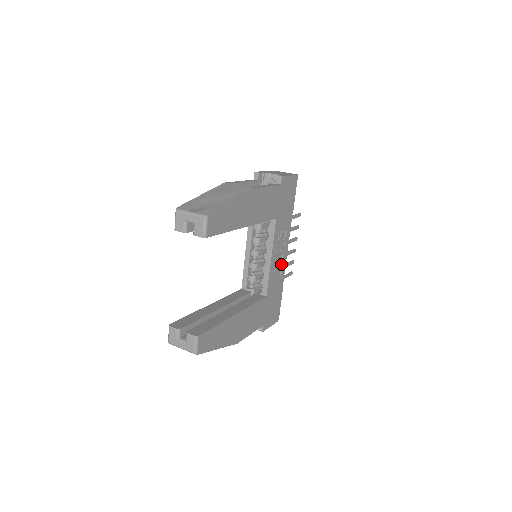
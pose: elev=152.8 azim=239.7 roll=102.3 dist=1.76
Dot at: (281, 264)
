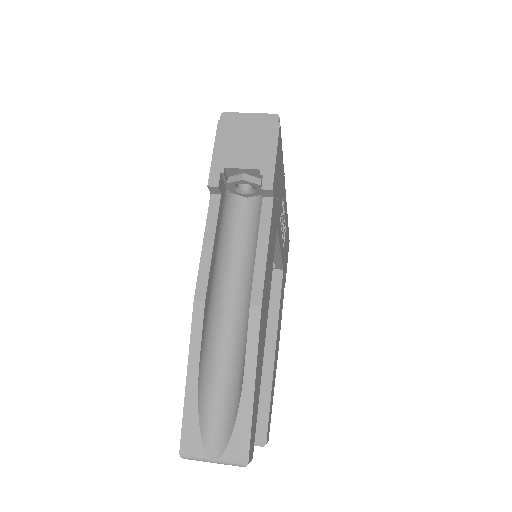
Dot at: occluded
